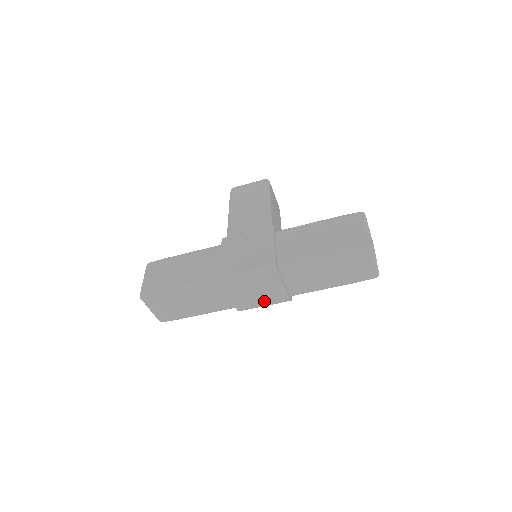
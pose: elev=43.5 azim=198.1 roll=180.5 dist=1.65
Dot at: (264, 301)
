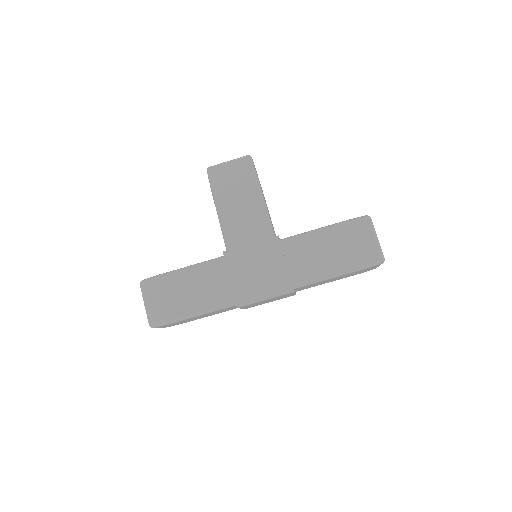
Dot at: occluded
